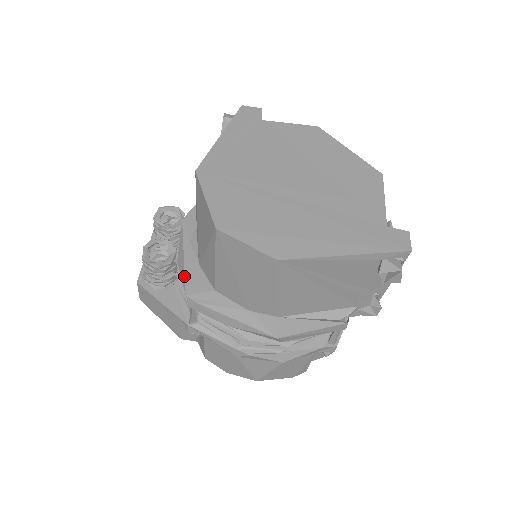
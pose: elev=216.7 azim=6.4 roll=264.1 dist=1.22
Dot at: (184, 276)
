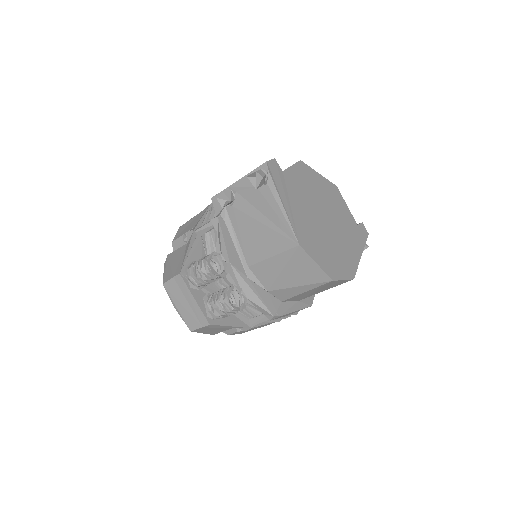
Dot at: (264, 305)
